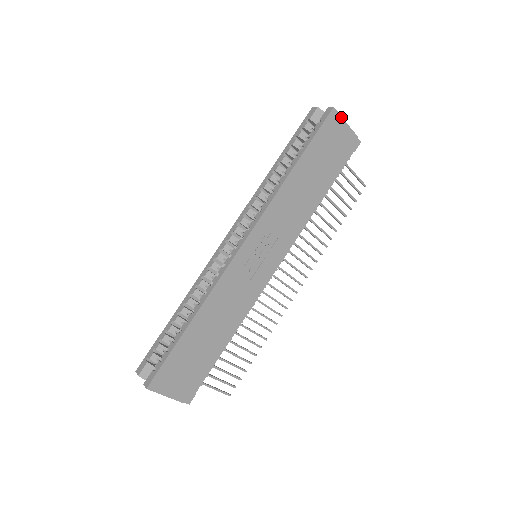
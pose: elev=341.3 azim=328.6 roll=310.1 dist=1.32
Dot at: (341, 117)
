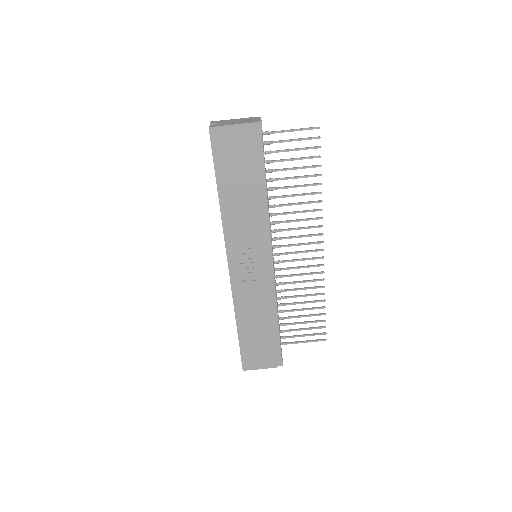
Dot at: (222, 126)
